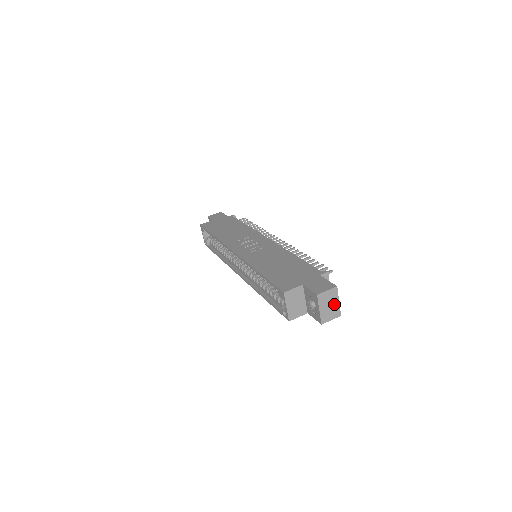
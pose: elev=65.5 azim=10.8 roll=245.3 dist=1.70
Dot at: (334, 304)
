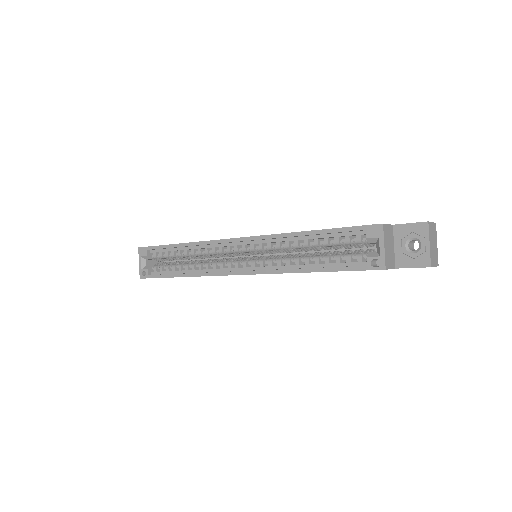
Dot at: (435, 245)
